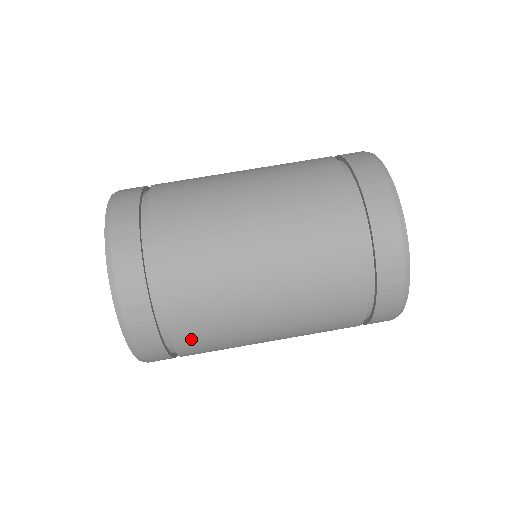
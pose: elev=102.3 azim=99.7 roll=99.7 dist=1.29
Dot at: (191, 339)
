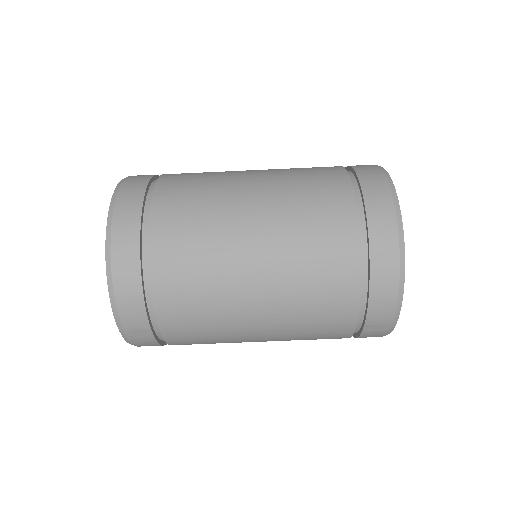
Dot at: (187, 344)
